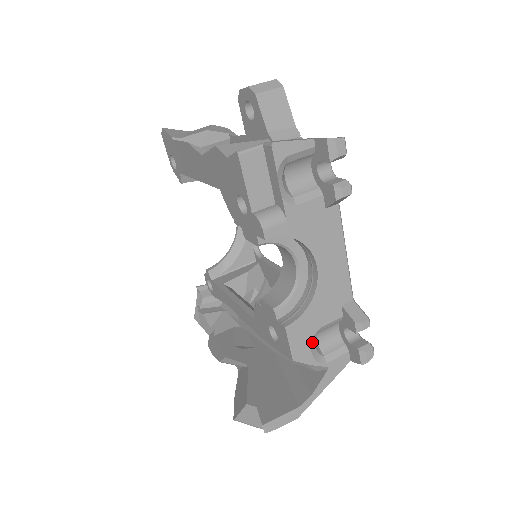
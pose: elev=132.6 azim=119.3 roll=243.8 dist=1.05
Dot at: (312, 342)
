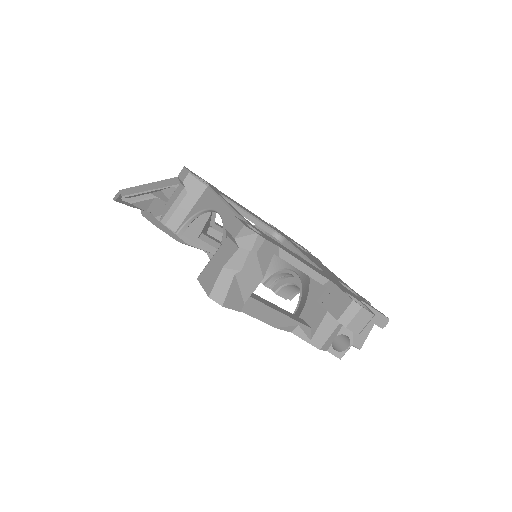
Dot at: occluded
